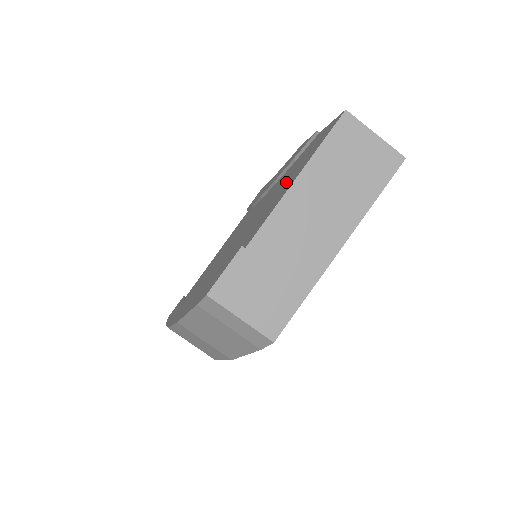
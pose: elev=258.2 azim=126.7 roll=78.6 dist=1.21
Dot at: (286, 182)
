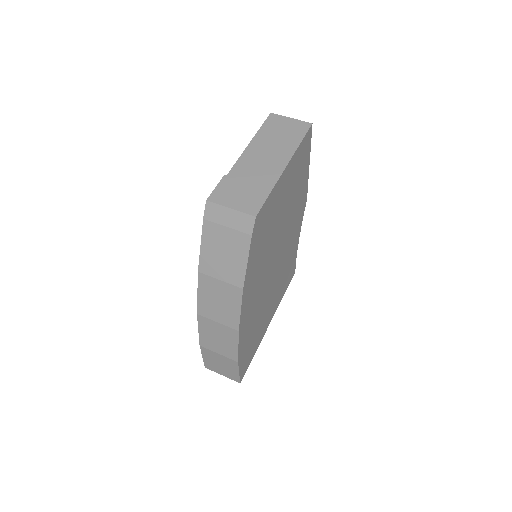
Dot at: occluded
